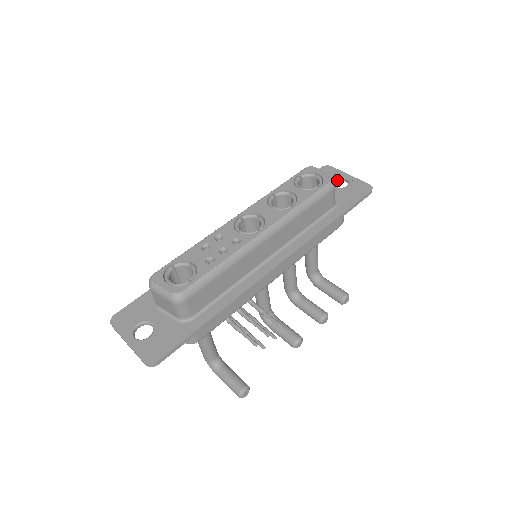
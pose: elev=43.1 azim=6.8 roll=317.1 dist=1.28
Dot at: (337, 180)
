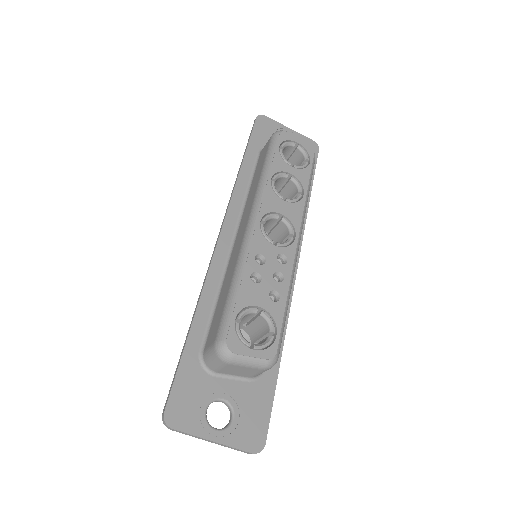
Dot at: occluded
